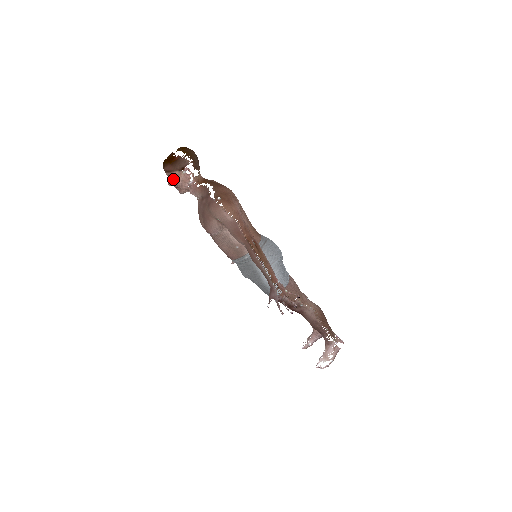
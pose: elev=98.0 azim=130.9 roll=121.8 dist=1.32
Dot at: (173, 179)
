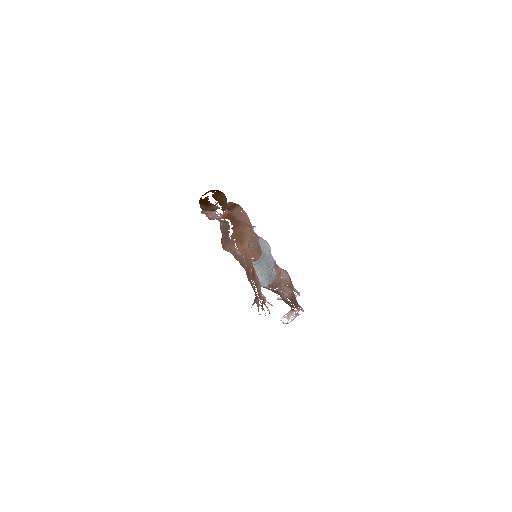
Dot at: (205, 213)
